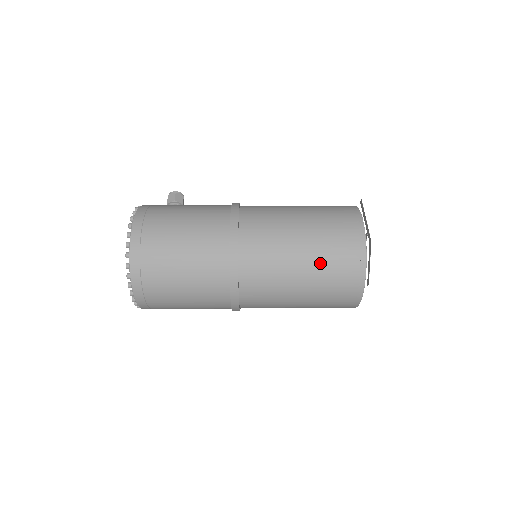
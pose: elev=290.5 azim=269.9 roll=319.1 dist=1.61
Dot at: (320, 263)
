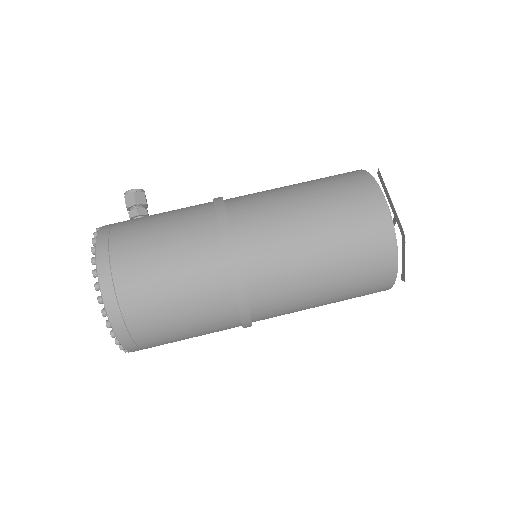
Dot at: (343, 267)
